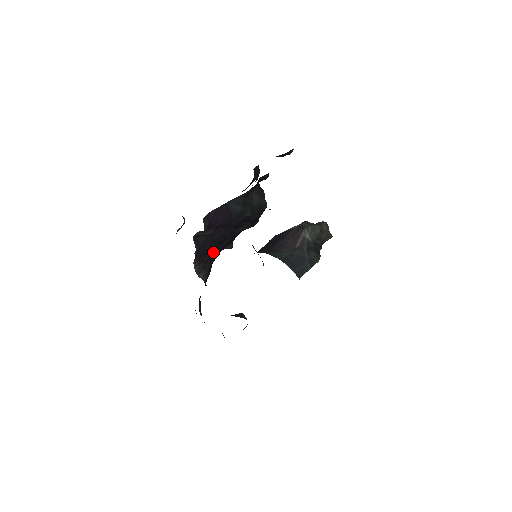
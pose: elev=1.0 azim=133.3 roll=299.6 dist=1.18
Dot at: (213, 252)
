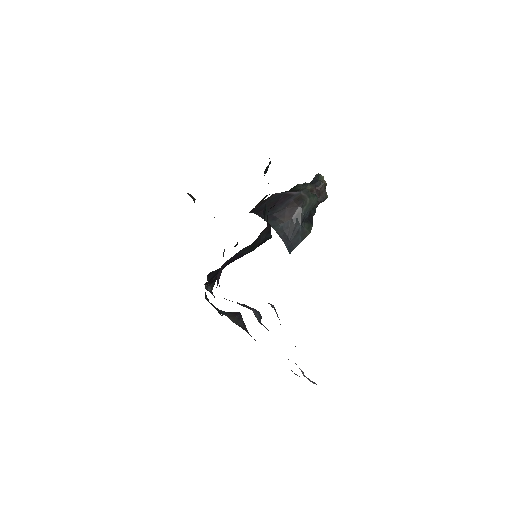
Dot at: occluded
